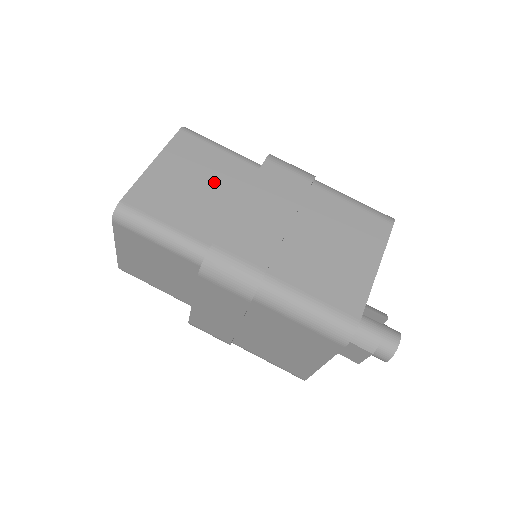
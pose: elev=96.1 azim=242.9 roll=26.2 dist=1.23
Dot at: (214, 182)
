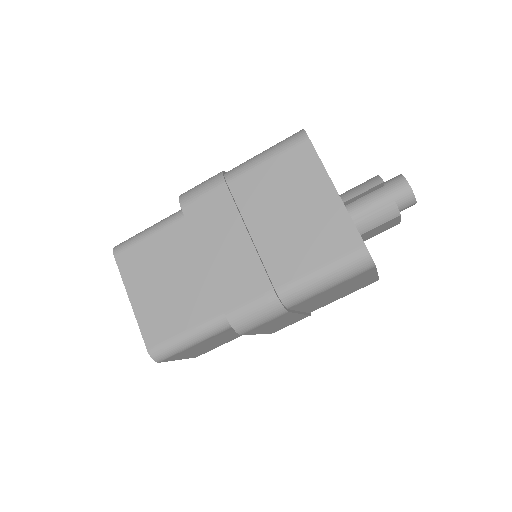
Dot at: (175, 264)
